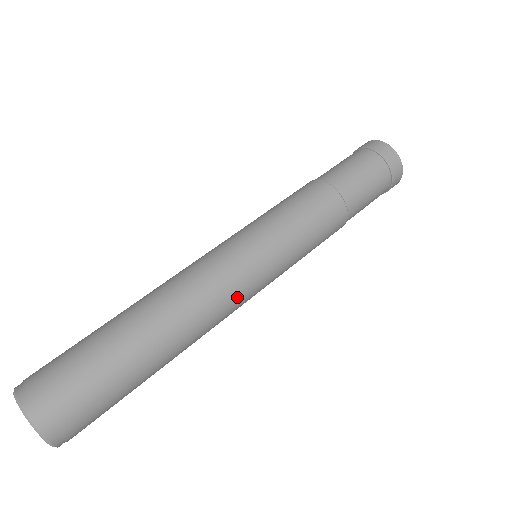
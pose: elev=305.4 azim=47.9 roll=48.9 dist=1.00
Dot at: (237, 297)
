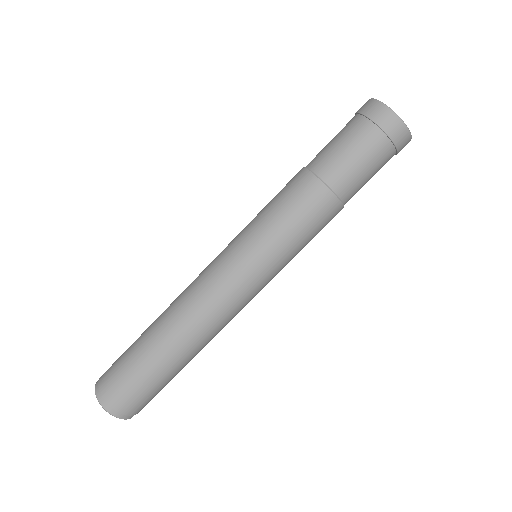
Dot at: (243, 307)
